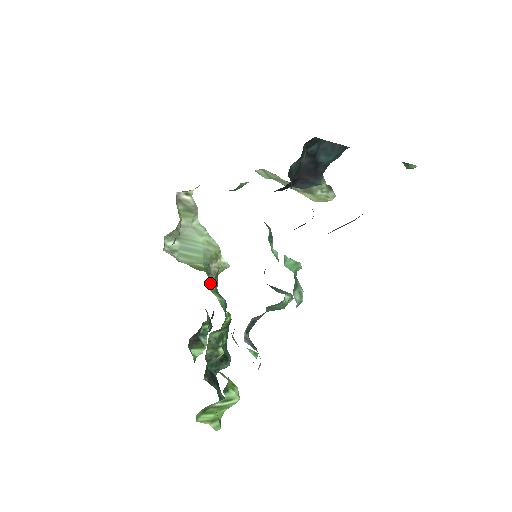
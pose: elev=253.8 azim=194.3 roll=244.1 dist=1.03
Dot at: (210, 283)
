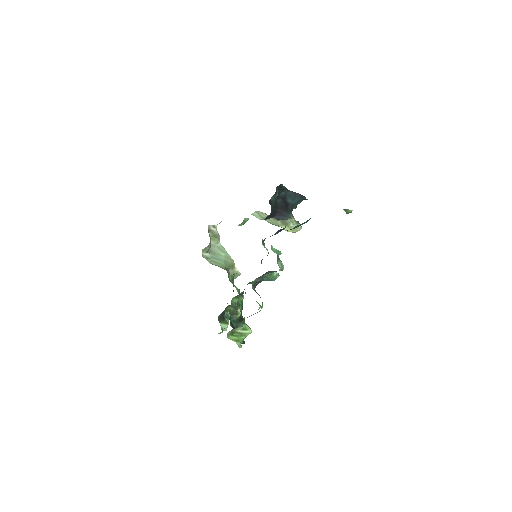
Dot at: (230, 280)
